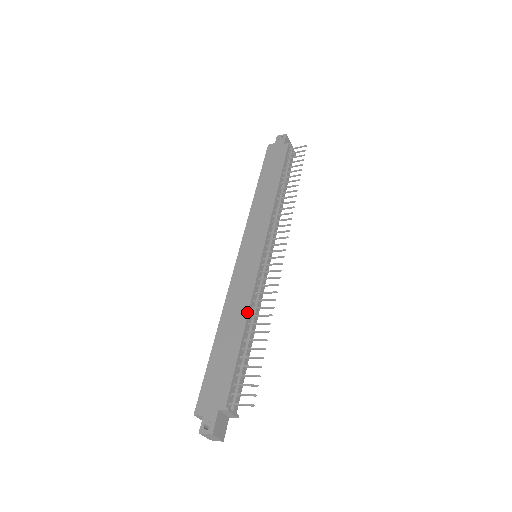
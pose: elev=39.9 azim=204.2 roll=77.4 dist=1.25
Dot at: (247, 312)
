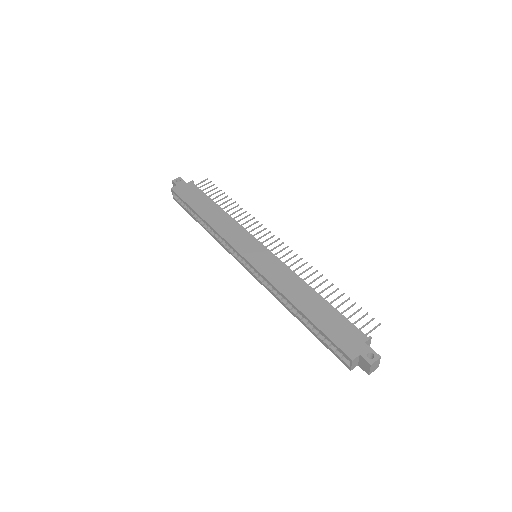
Dot at: (305, 283)
